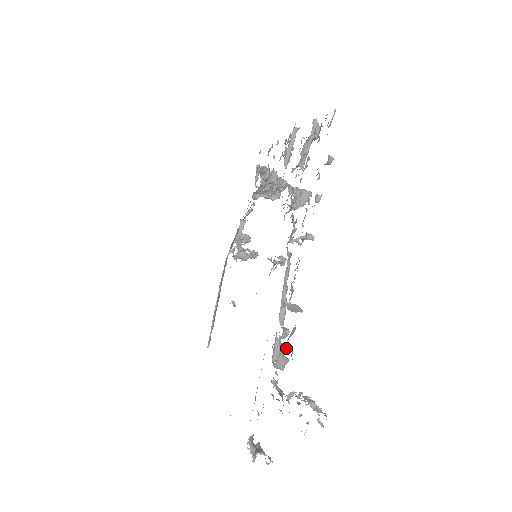
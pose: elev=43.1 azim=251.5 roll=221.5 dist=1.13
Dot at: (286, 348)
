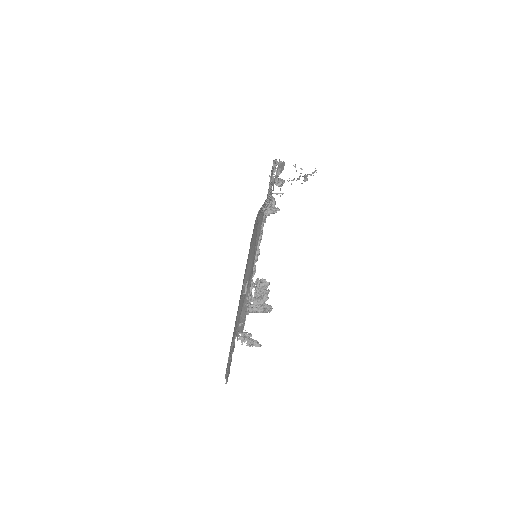
Dot at: occluded
